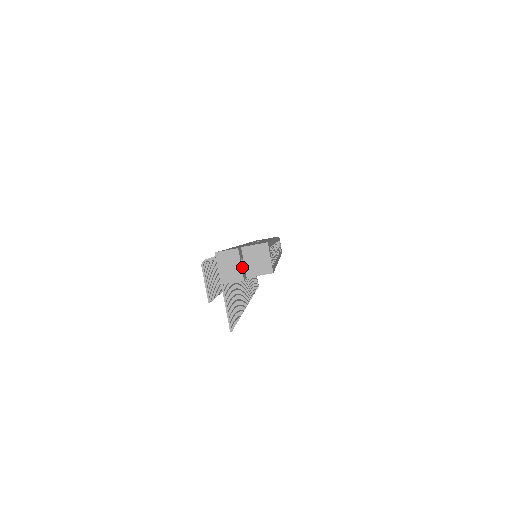
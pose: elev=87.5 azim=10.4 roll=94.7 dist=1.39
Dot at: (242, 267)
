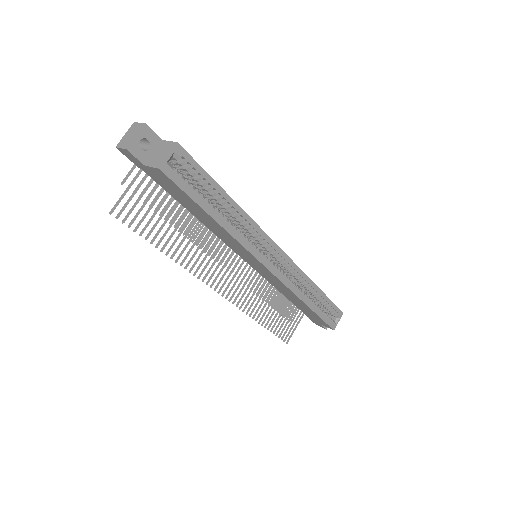
Dot at: (138, 143)
